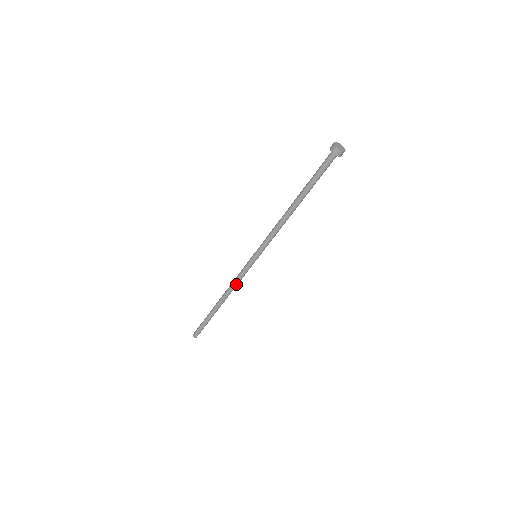
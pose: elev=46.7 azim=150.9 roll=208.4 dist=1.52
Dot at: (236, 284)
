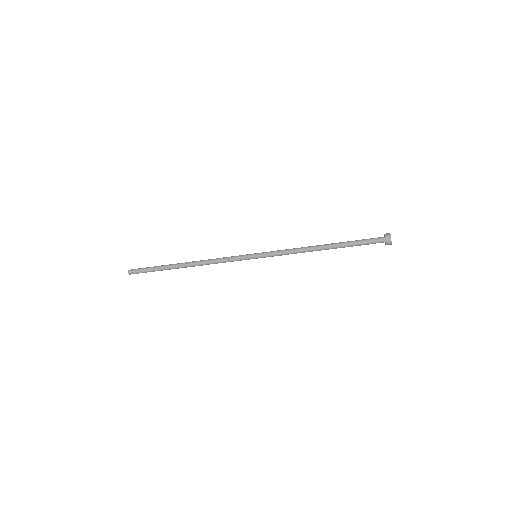
Dot at: occluded
